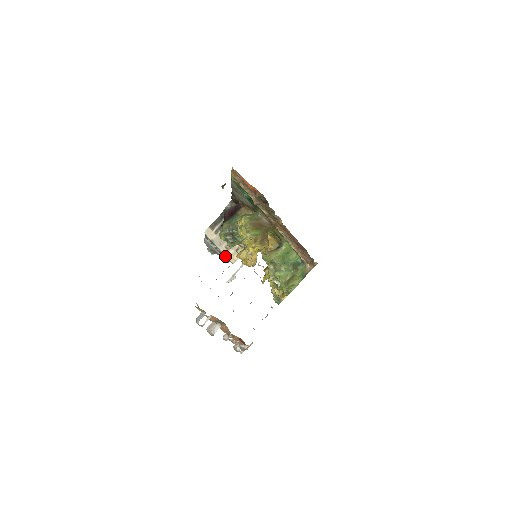
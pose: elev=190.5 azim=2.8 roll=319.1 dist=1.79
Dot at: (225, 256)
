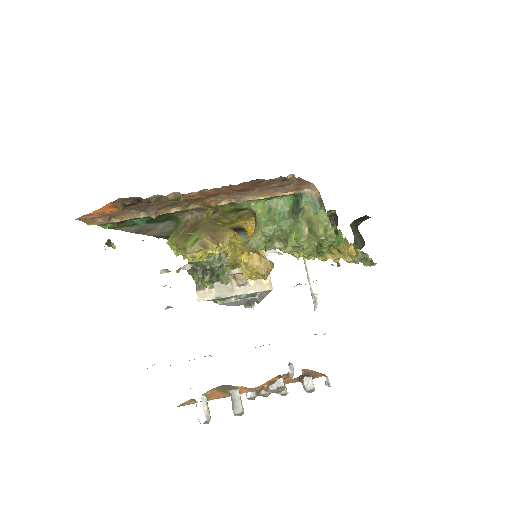
Dot at: occluded
